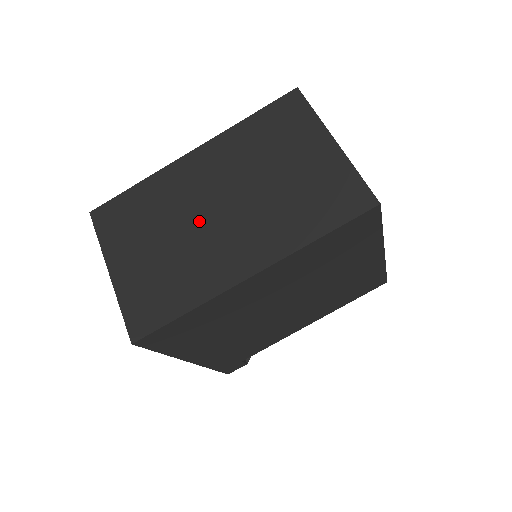
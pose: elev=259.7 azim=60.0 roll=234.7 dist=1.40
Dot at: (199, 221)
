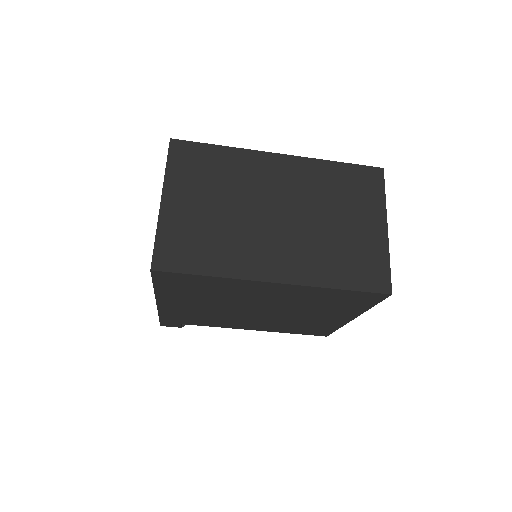
Dot at: (258, 212)
